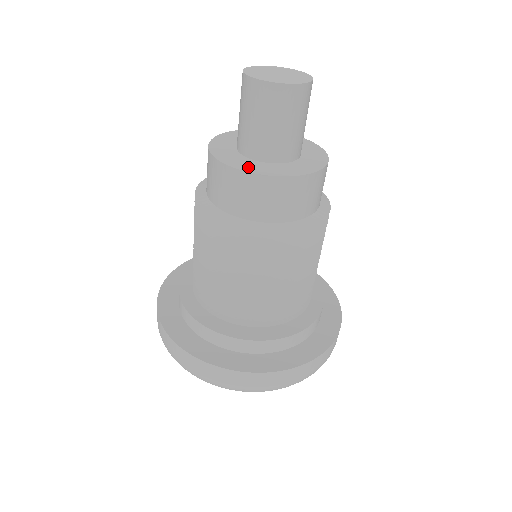
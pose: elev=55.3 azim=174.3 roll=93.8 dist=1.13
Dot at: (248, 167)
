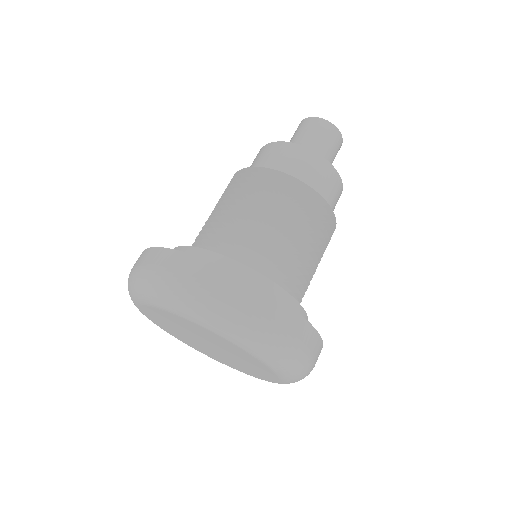
Dot at: occluded
